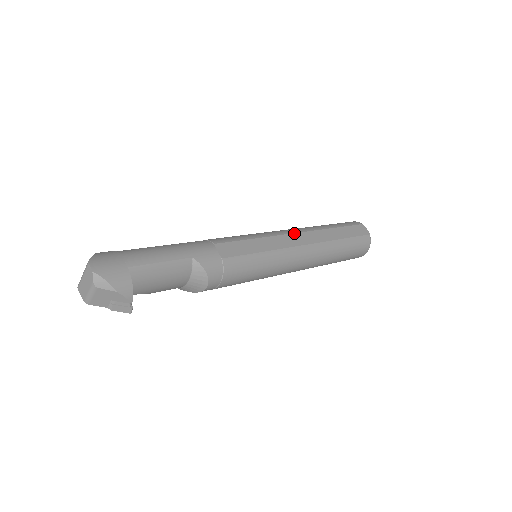
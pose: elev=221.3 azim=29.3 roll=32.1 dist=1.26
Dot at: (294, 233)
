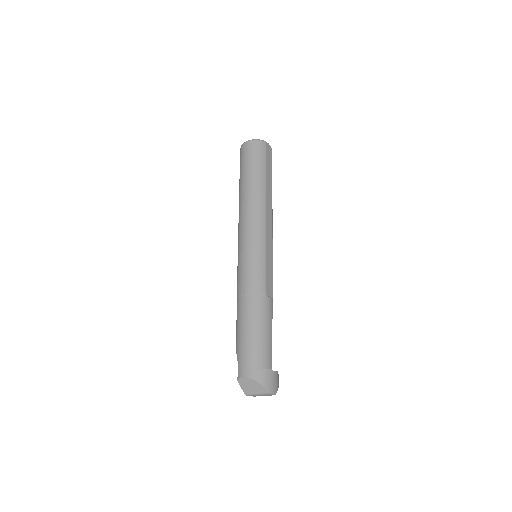
Dot at: (266, 219)
